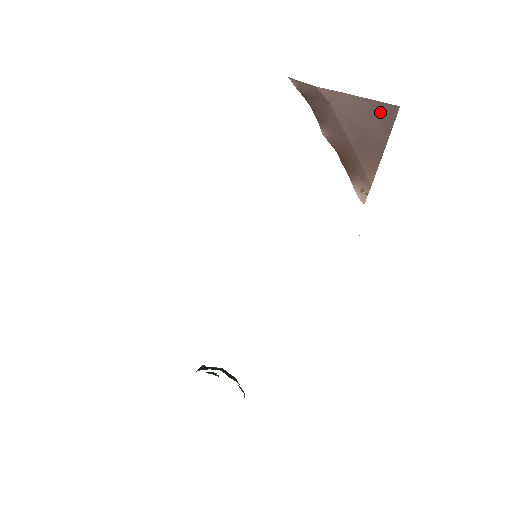
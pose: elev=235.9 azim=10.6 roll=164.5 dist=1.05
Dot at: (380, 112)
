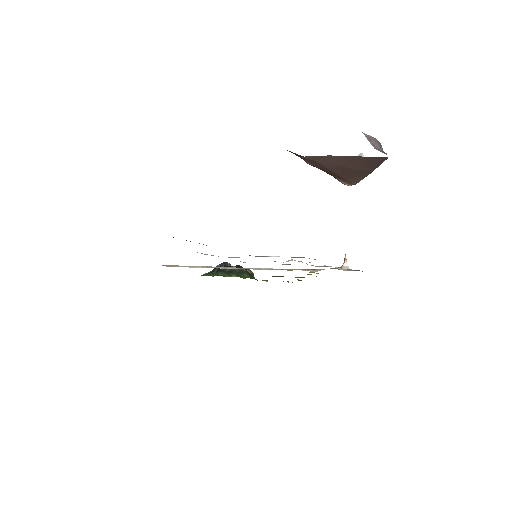
Dot at: (367, 161)
